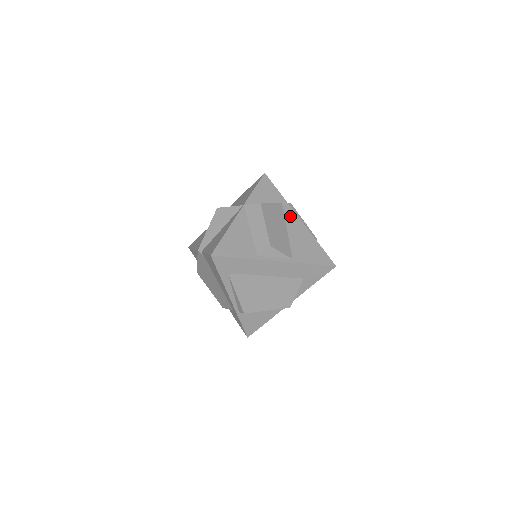
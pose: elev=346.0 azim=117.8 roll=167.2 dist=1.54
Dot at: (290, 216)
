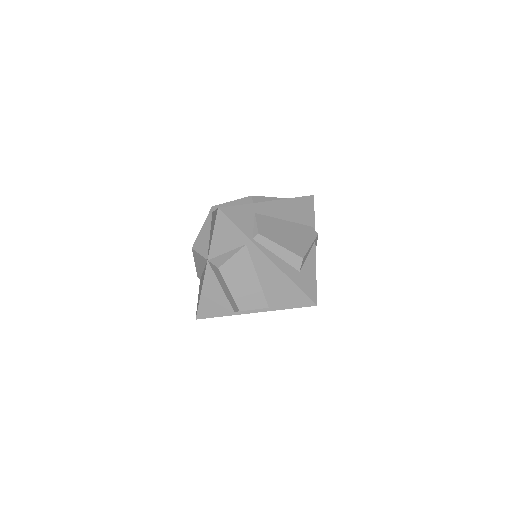
Dot at: (258, 259)
